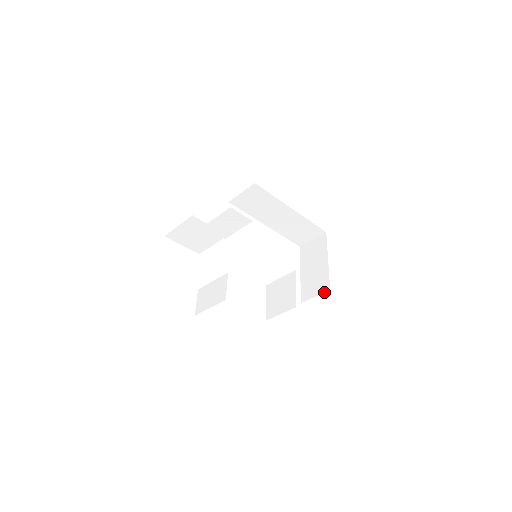
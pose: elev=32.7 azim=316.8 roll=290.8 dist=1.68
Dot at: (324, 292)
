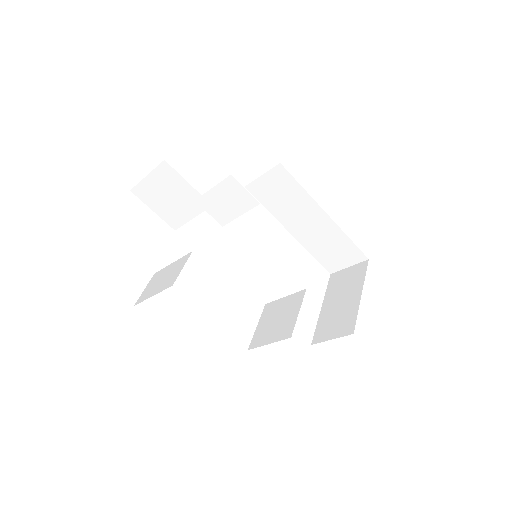
Dot at: (345, 335)
